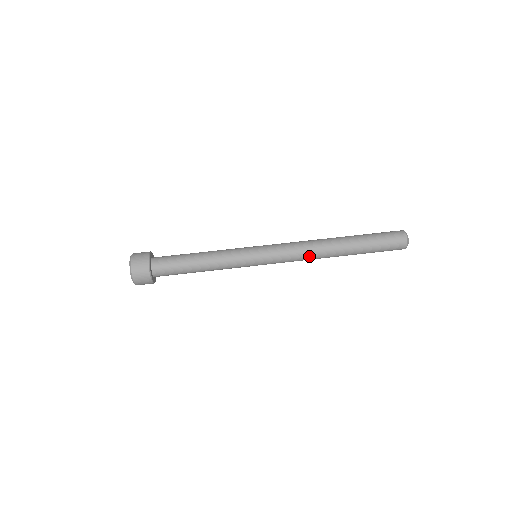
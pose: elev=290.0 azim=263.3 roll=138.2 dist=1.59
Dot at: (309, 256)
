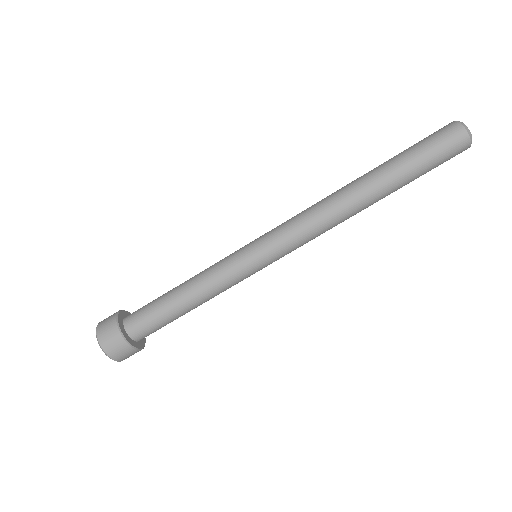
Dot at: (327, 222)
